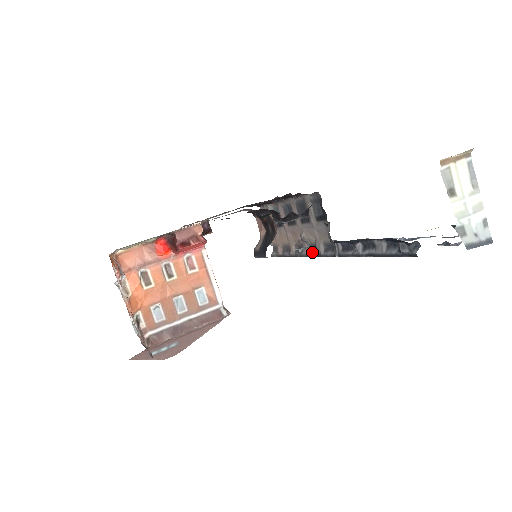
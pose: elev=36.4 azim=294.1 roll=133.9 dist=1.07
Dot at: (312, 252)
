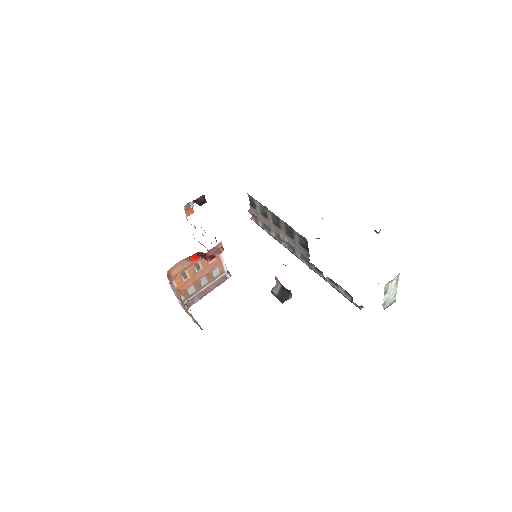
Dot at: (290, 250)
